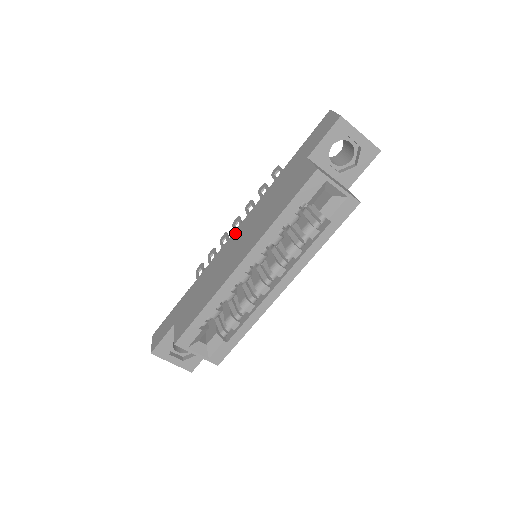
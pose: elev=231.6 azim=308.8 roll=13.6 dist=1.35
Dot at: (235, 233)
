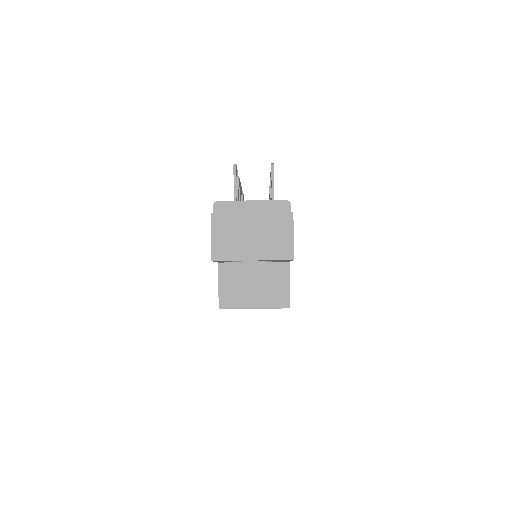
Dot at: occluded
